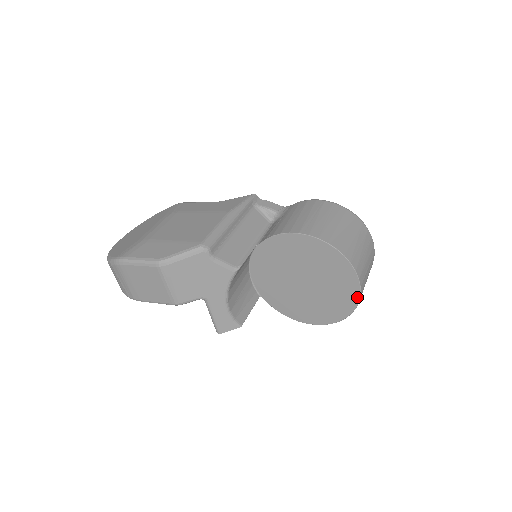
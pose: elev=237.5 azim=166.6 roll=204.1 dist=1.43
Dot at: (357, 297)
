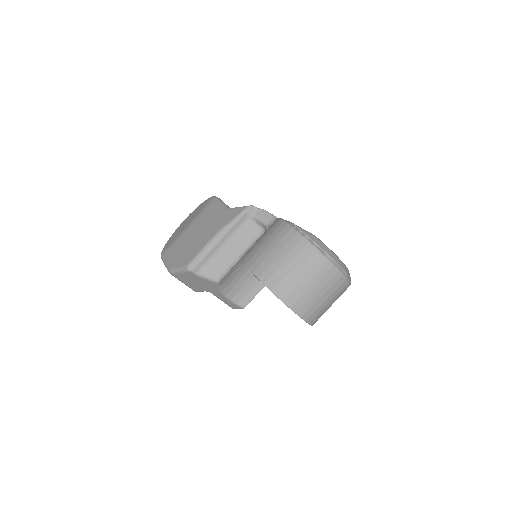
Dot at: (305, 321)
